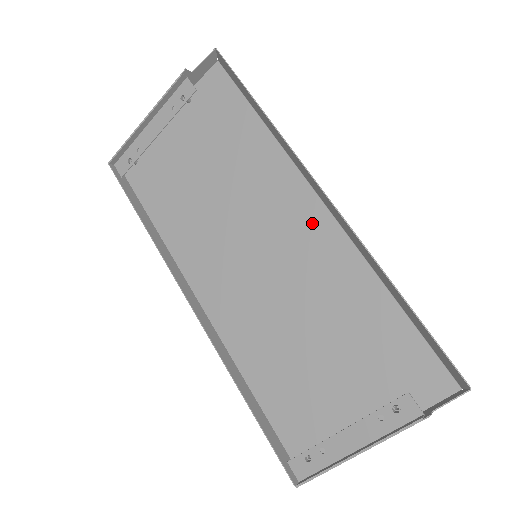
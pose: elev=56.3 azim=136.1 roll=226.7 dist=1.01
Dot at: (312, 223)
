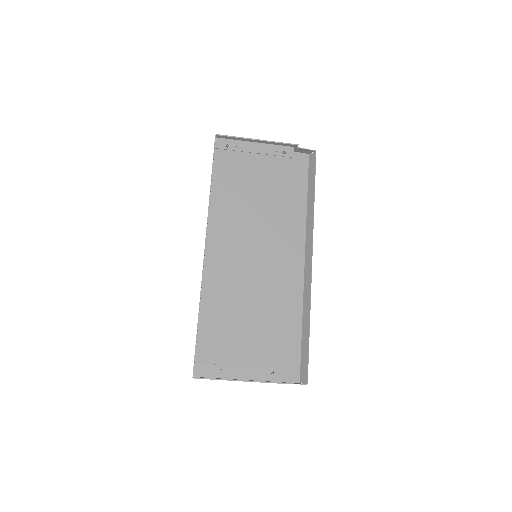
Dot at: (293, 266)
